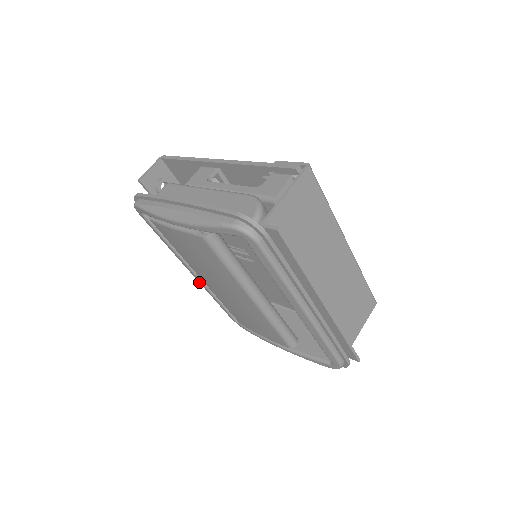
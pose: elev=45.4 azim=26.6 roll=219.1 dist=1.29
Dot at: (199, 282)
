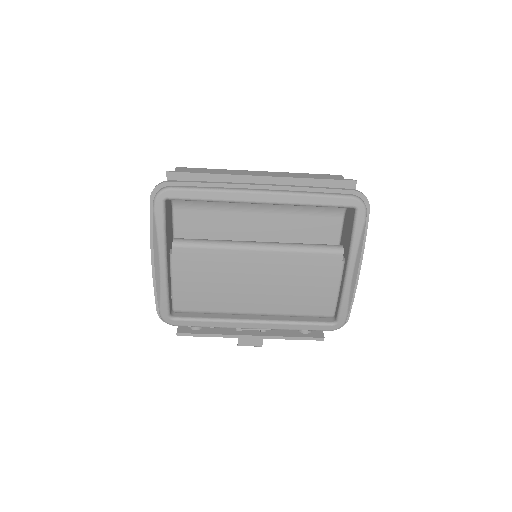
Dot at: (270, 328)
